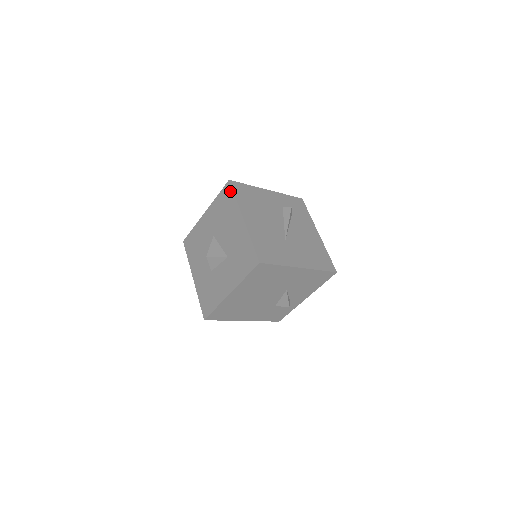
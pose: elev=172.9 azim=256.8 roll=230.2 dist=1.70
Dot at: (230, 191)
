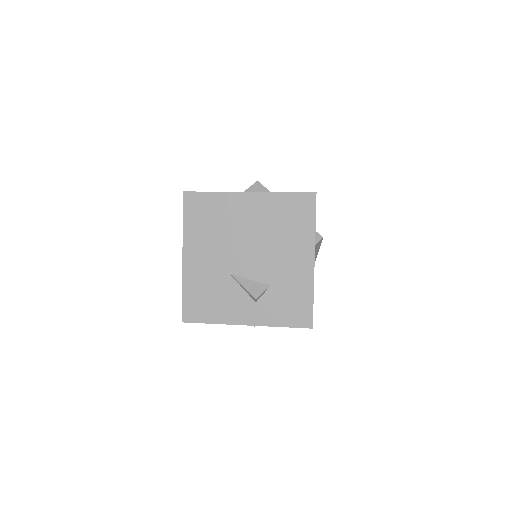
Dot at: occluded
